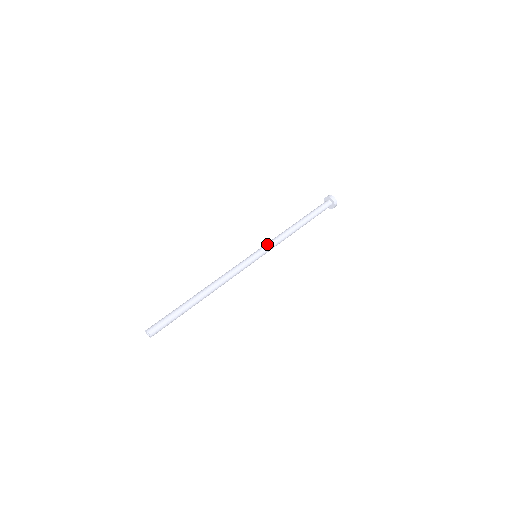
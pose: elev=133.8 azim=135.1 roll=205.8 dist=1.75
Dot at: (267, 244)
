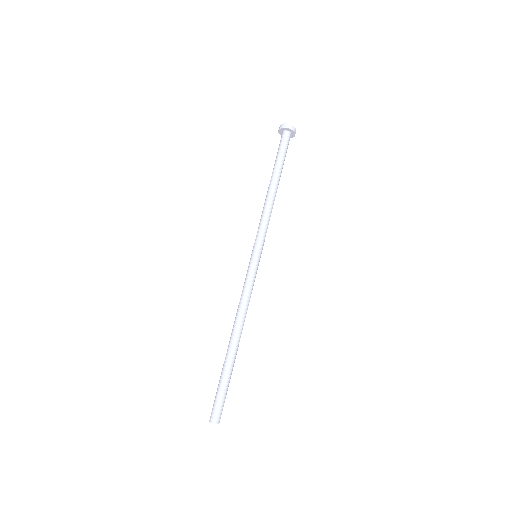
Dot at: (262, 235)
